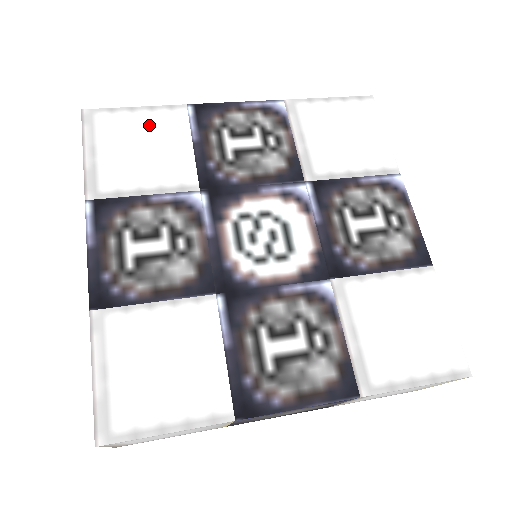
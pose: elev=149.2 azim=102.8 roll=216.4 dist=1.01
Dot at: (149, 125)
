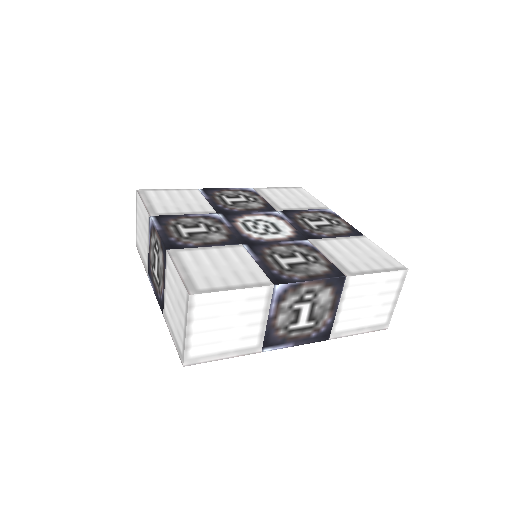
Dot at: (178, 194)
